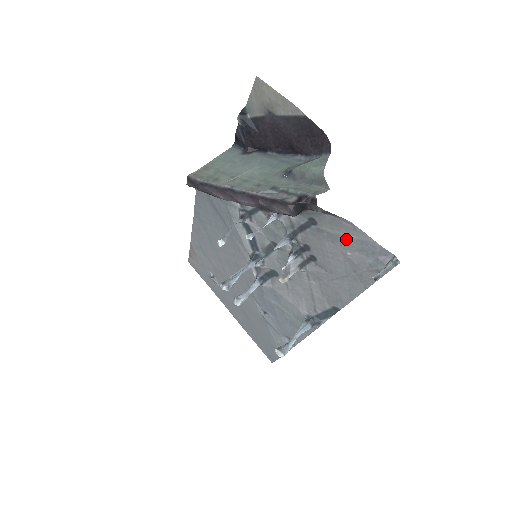
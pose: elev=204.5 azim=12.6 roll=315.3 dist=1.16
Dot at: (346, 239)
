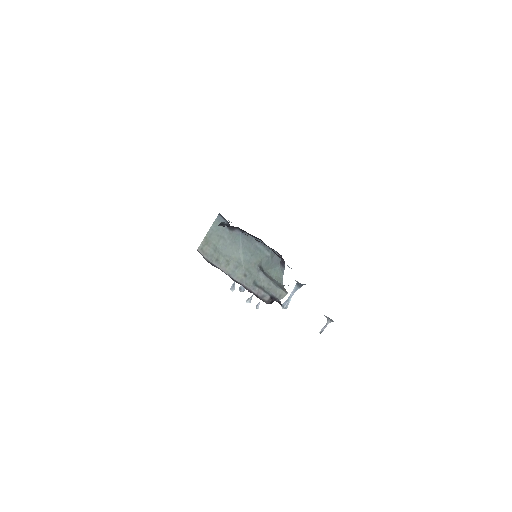
Dot at: occluded
